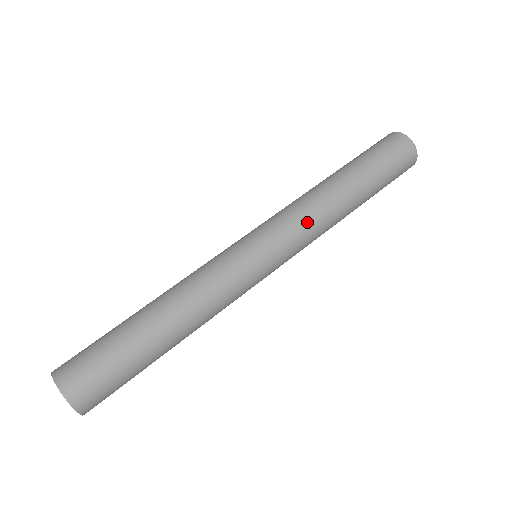
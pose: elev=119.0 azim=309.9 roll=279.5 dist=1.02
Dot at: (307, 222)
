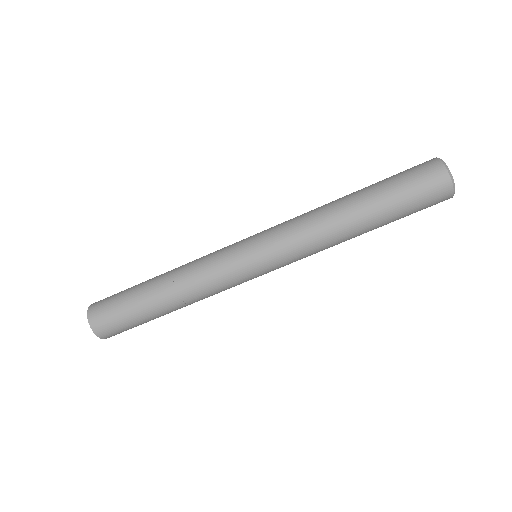
Dot at: (310, 255)
